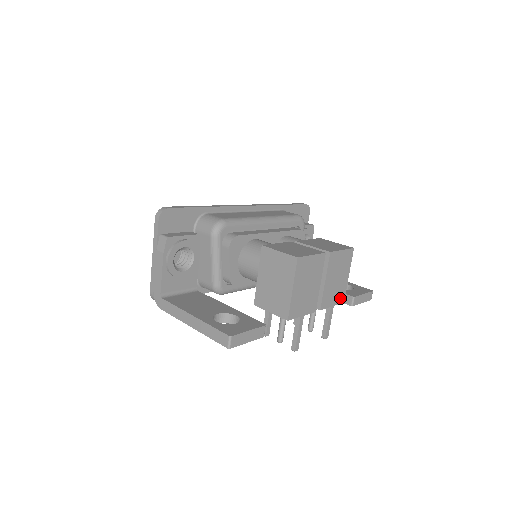
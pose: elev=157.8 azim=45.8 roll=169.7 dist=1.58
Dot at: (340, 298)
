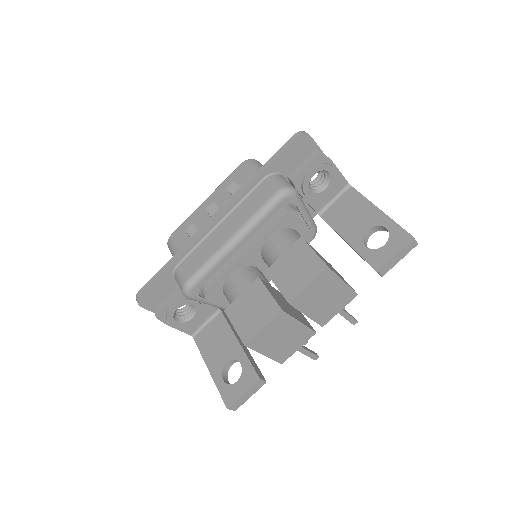
Dot at: (347, 298)
